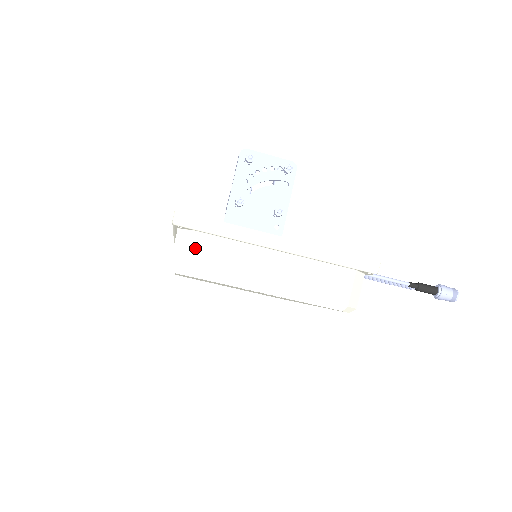
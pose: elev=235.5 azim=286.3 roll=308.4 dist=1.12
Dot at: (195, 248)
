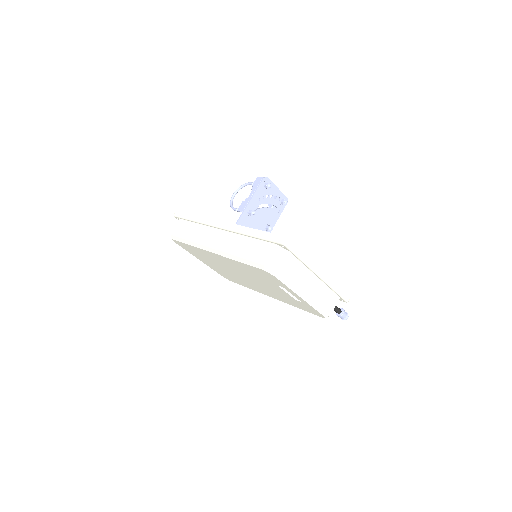
Dot at: (286, 262)
